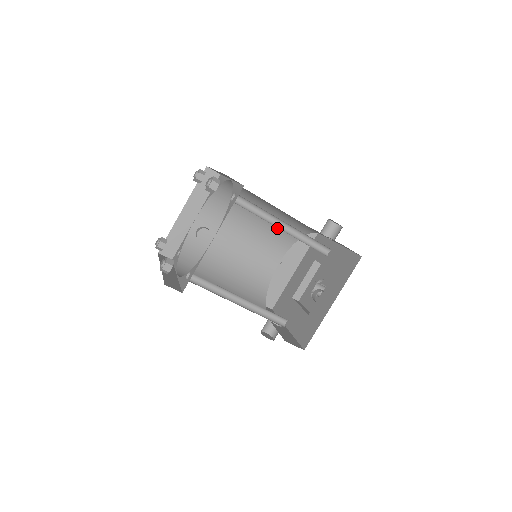
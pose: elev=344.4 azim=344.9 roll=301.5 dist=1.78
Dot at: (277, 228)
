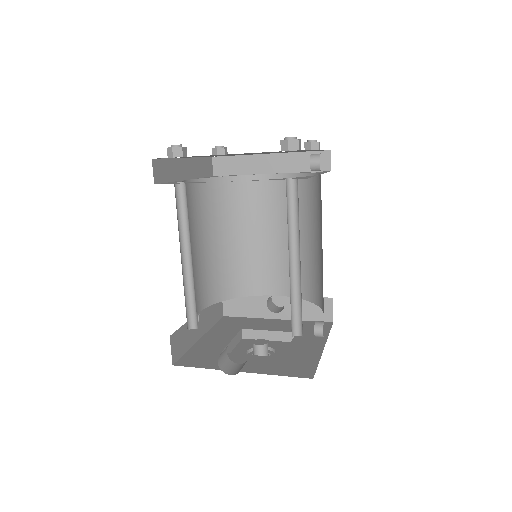
Dot at: (225, 269)
